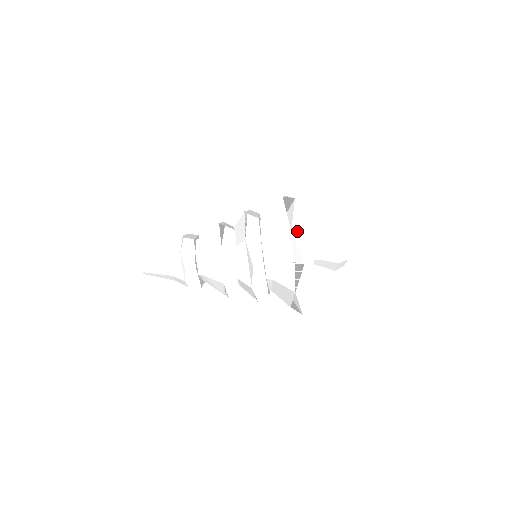
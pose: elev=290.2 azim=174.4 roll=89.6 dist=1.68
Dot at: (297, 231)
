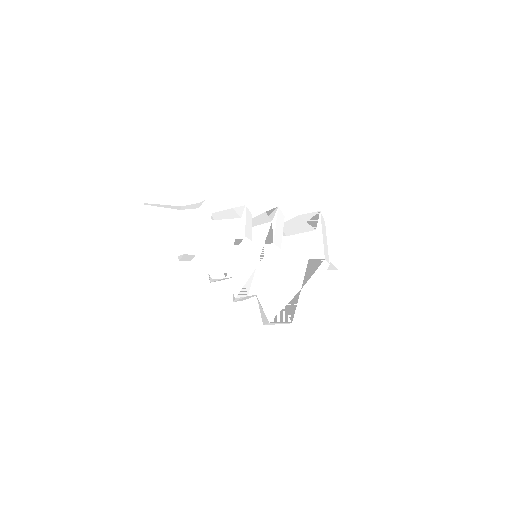
Dot at: (306, 292)
